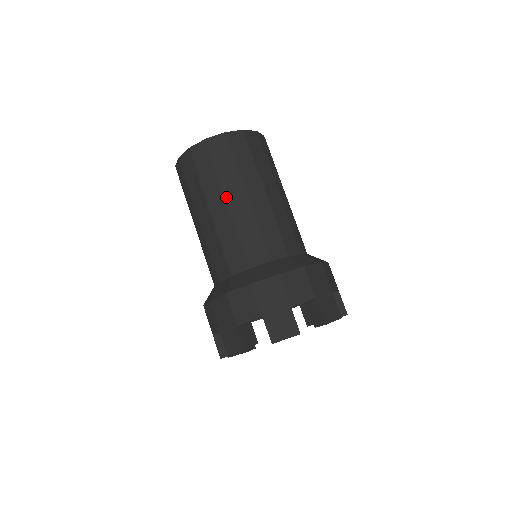
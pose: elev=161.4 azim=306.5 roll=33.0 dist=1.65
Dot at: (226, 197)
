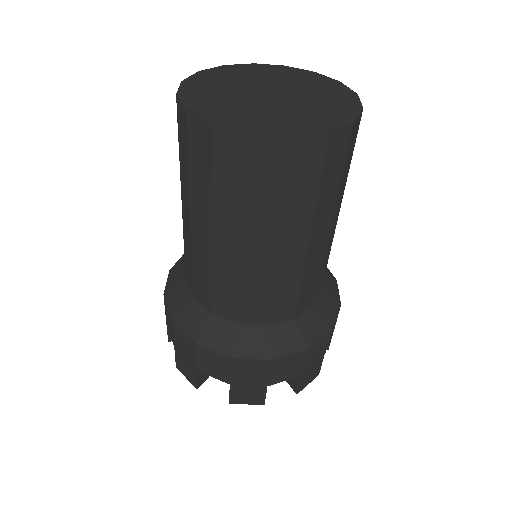
Dot at: (190, 212)
